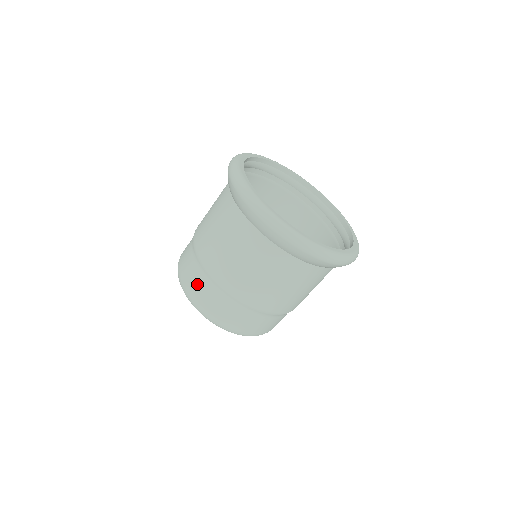
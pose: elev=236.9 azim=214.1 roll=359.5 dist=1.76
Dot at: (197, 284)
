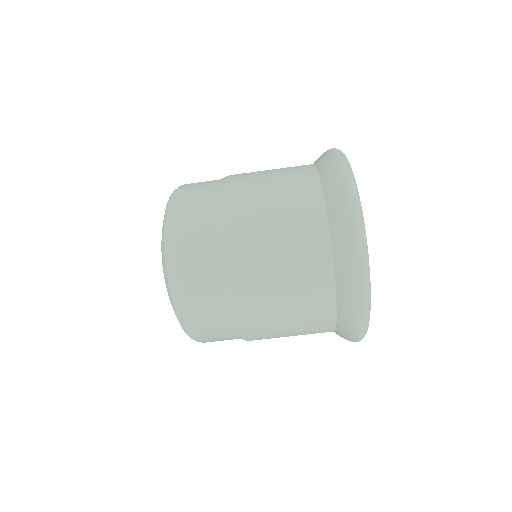
Dot at: (202, 276)
